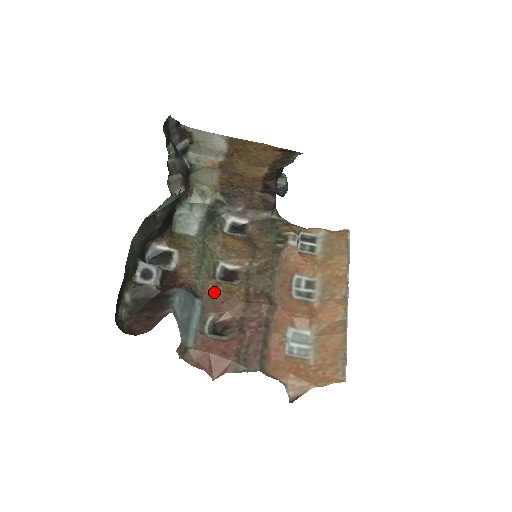
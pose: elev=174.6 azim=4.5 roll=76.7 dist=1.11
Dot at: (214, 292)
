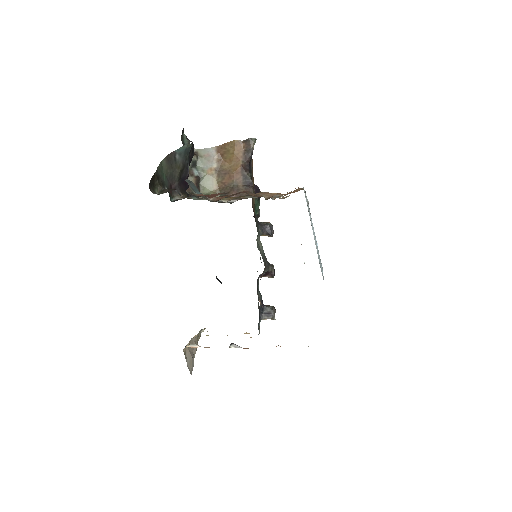
Dot at: occluded
